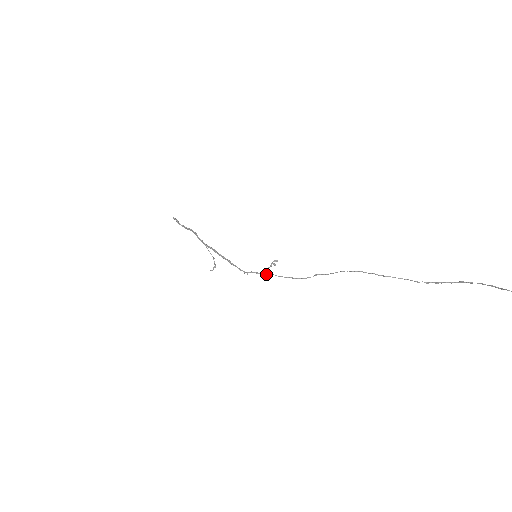
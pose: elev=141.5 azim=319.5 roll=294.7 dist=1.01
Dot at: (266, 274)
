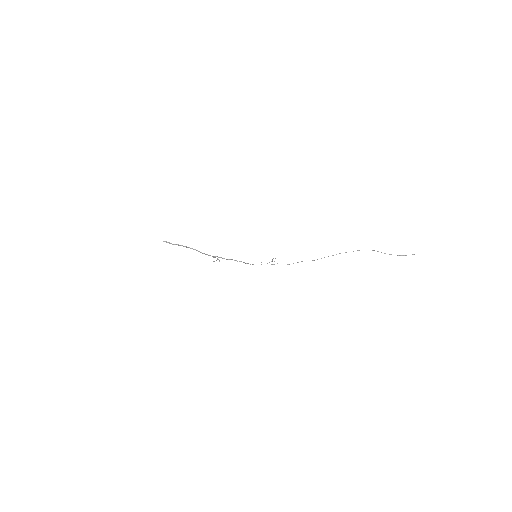
Dot at: occluded
